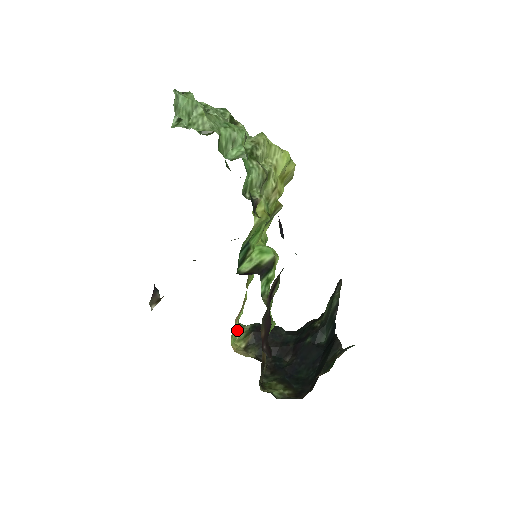
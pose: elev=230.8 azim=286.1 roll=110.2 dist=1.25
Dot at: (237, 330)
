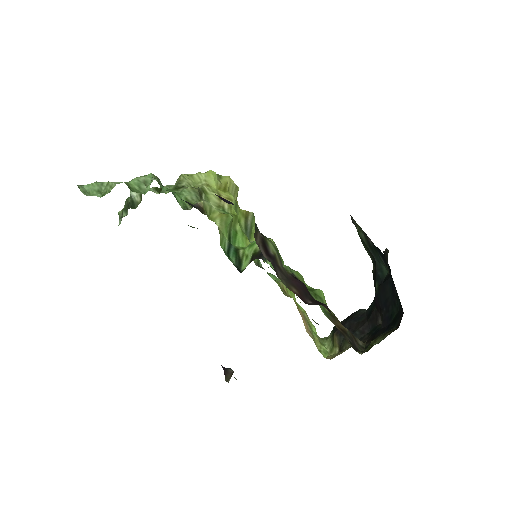
Dot at: (323, 345)
